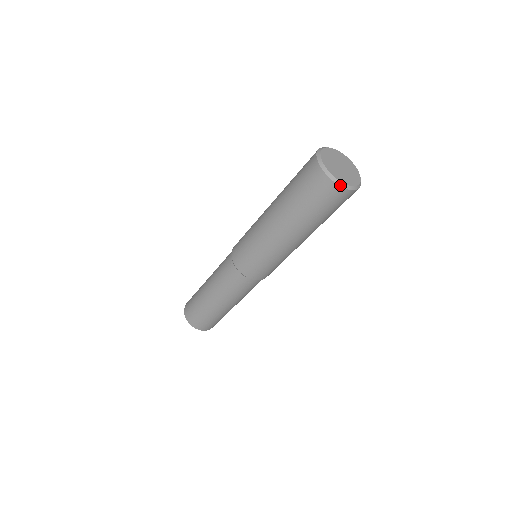
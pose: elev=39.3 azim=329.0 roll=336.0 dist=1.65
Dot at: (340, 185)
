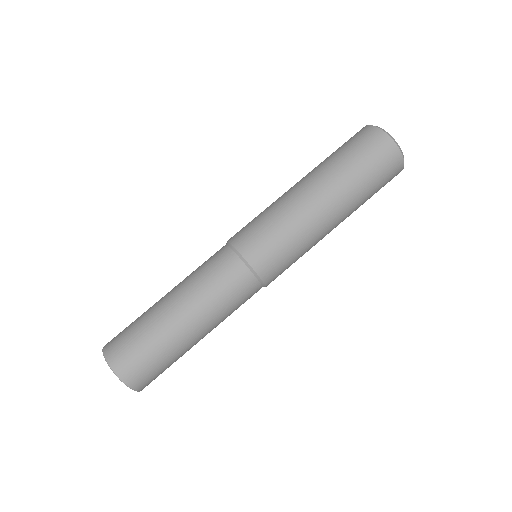
Dot at: (401, 152)
